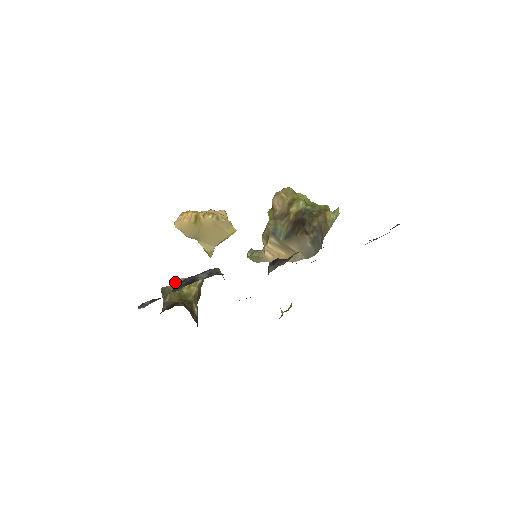
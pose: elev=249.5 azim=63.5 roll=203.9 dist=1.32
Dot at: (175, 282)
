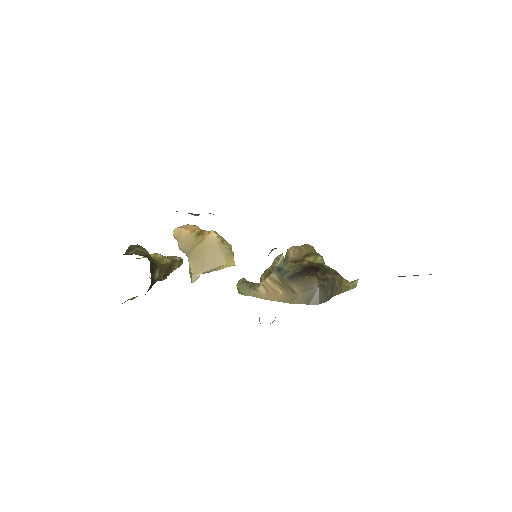
Dot at: occluded
